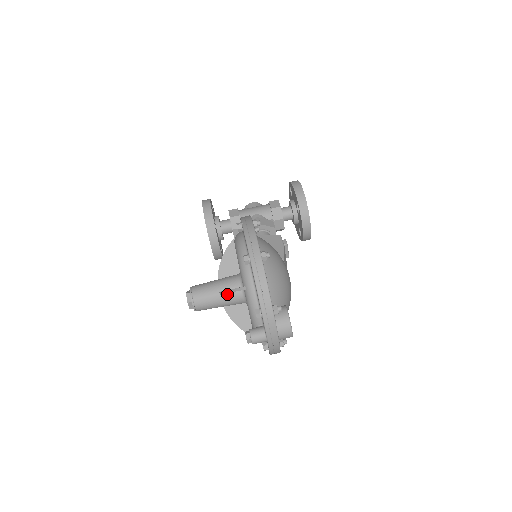
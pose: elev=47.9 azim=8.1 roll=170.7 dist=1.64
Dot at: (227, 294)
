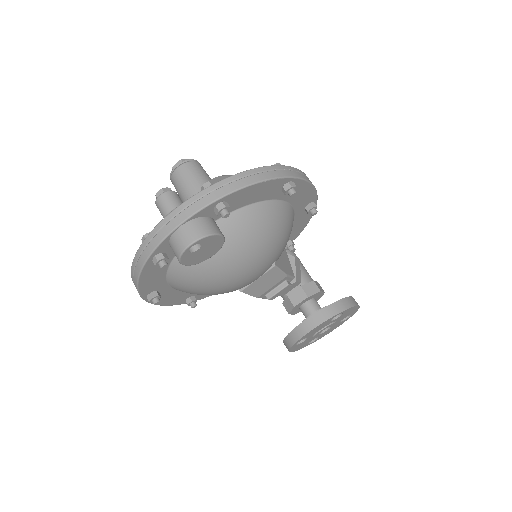
Dot at: occluded
